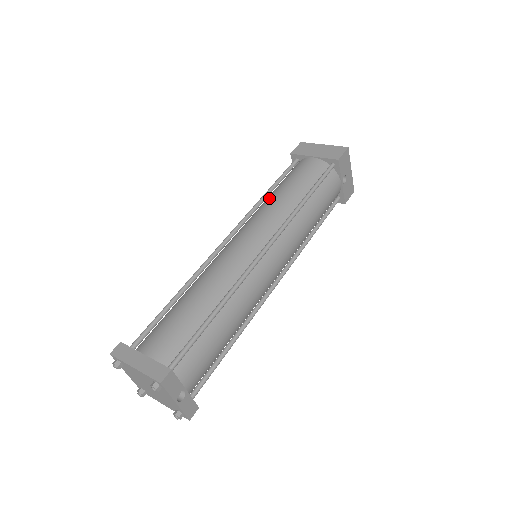
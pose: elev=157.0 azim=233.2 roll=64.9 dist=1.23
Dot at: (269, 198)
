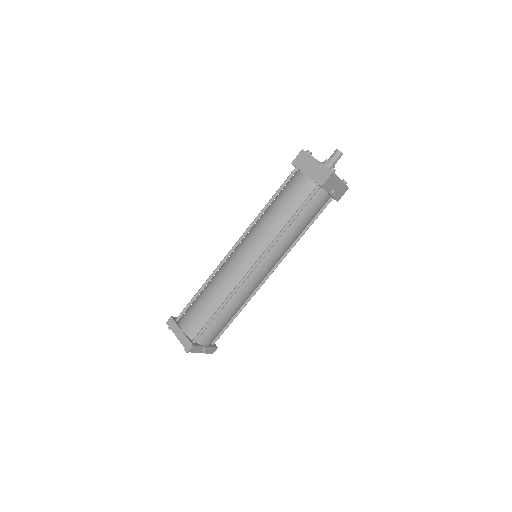
Dot at: (266, 214)
